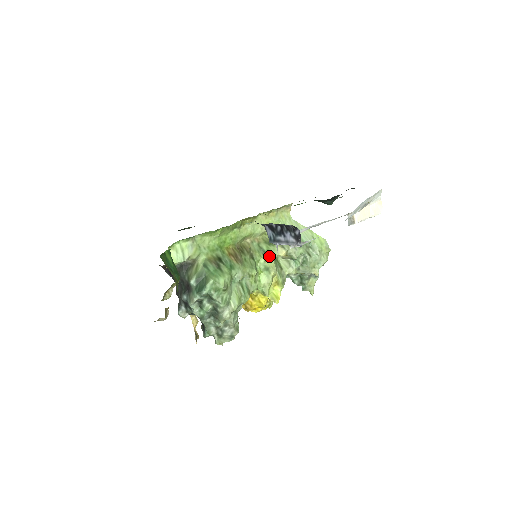
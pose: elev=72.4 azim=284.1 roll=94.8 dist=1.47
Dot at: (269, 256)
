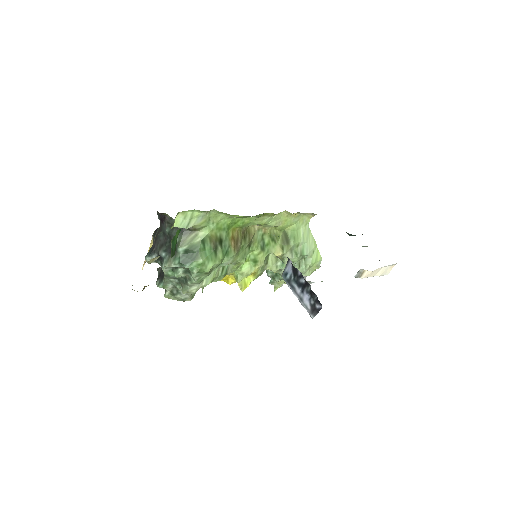
Dot at: (265, 251)
